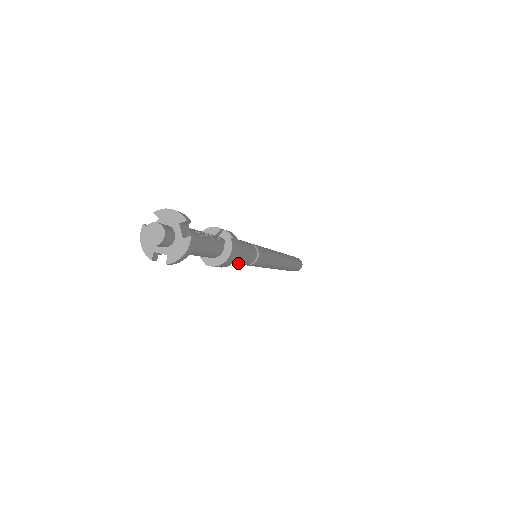
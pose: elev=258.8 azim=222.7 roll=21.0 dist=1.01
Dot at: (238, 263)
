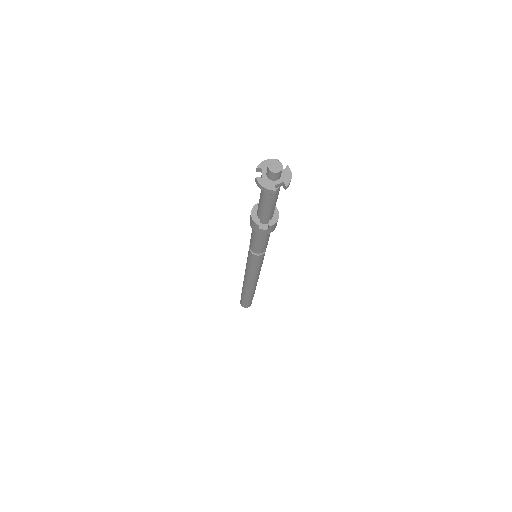
Dot at: (268, 240)
